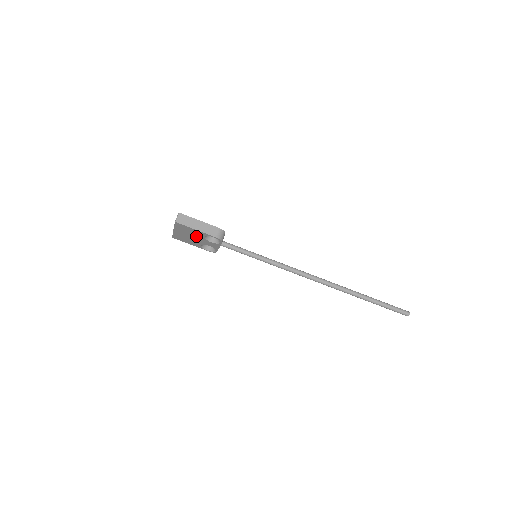
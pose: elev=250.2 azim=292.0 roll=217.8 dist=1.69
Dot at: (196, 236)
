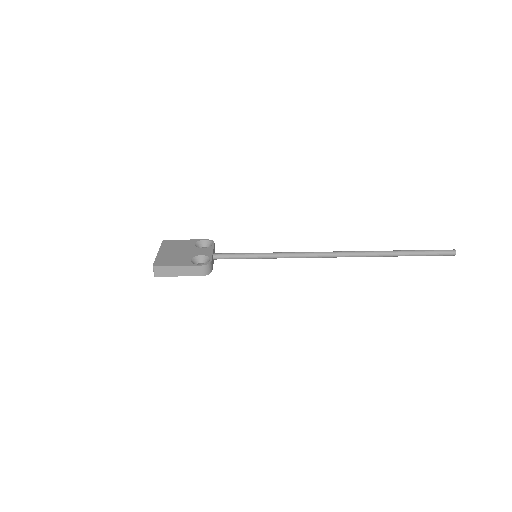
Dot at: occluded
